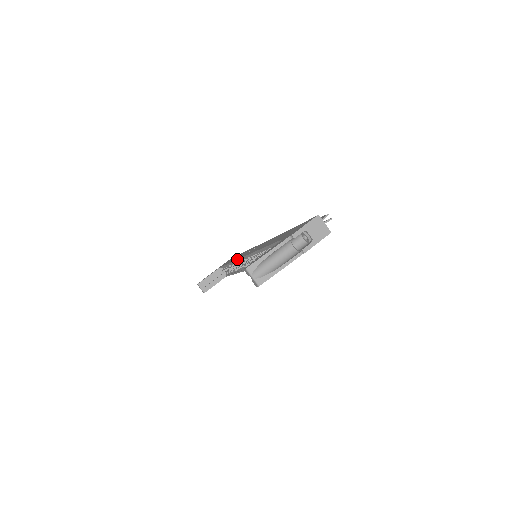
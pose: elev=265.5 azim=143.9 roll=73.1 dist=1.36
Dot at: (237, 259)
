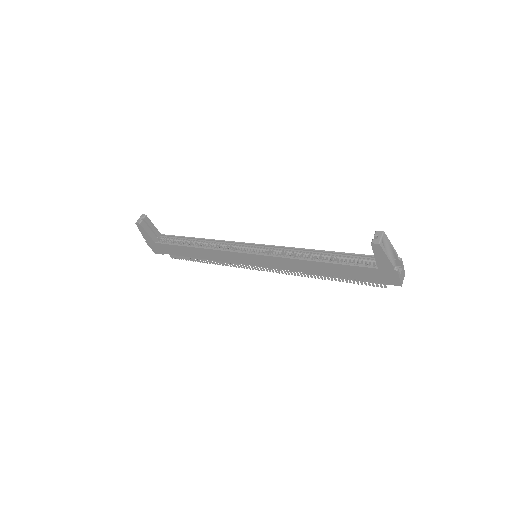
Dot at: occluded
